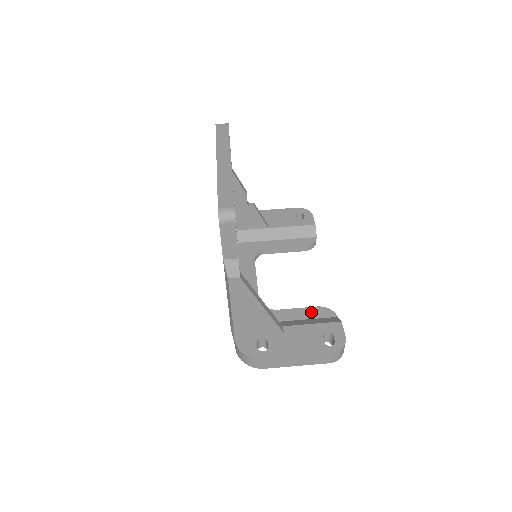
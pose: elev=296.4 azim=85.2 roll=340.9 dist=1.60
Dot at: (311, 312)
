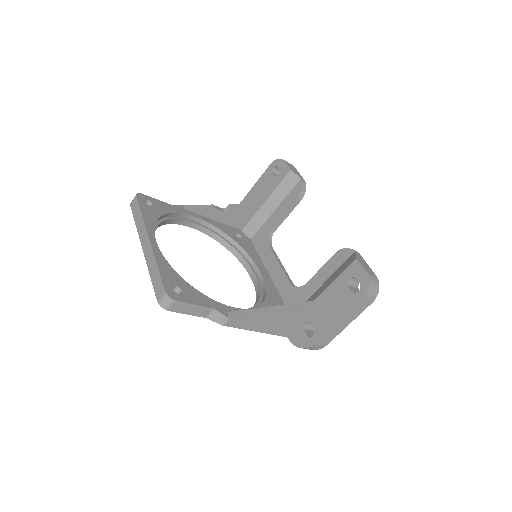
Dot at: (332, 264)
